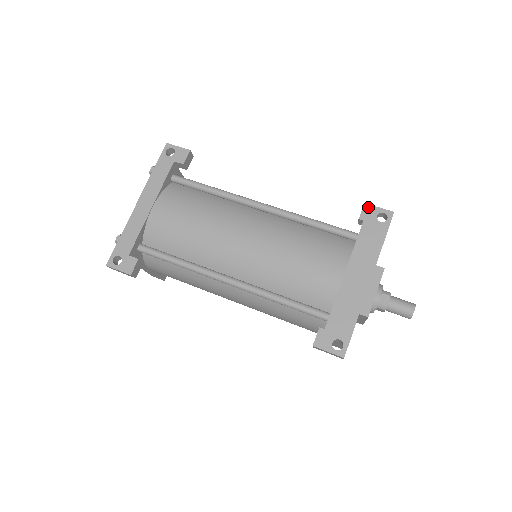
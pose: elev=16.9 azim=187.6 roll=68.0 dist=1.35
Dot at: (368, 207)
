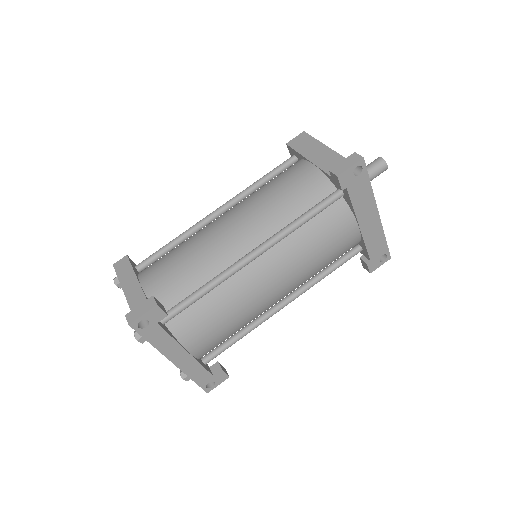
Dot at: (342, 176)
